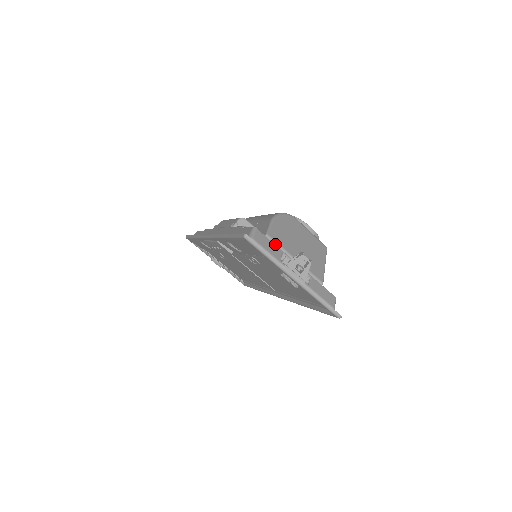
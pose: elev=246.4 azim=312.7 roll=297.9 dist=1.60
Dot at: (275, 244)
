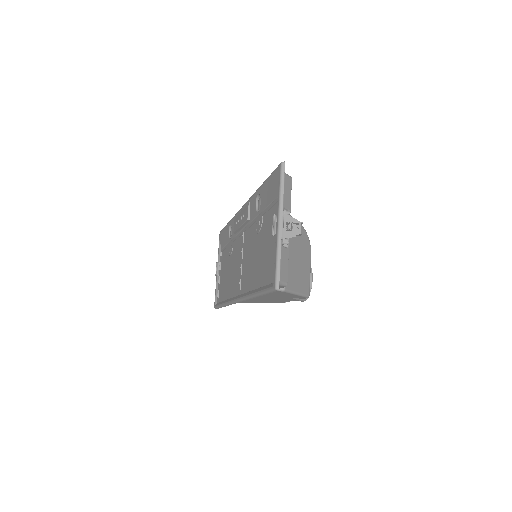
Dot at: occluded
